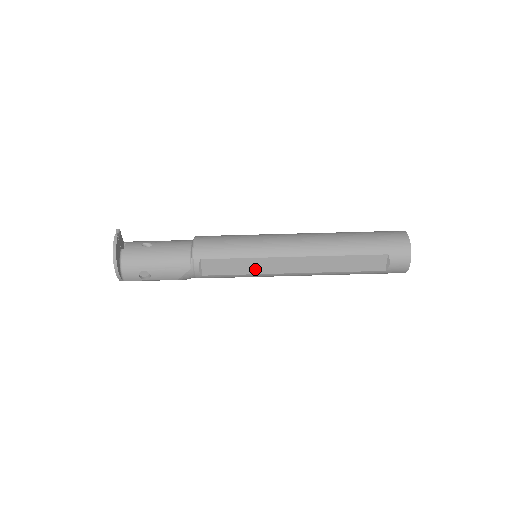
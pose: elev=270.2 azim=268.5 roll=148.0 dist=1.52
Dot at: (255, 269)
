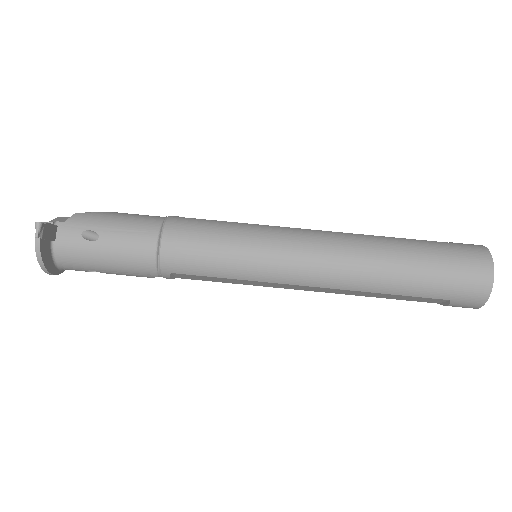
Dot at: (251, 284)
